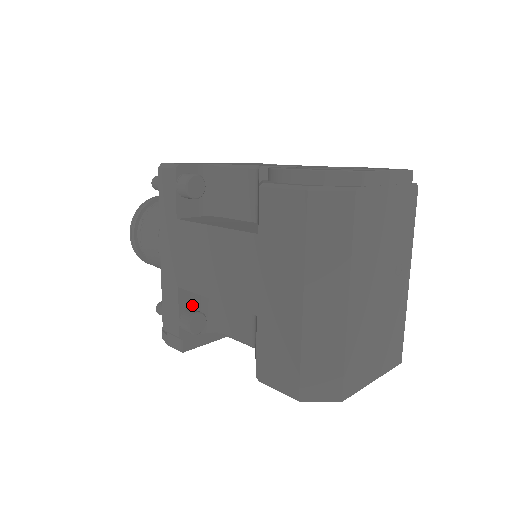
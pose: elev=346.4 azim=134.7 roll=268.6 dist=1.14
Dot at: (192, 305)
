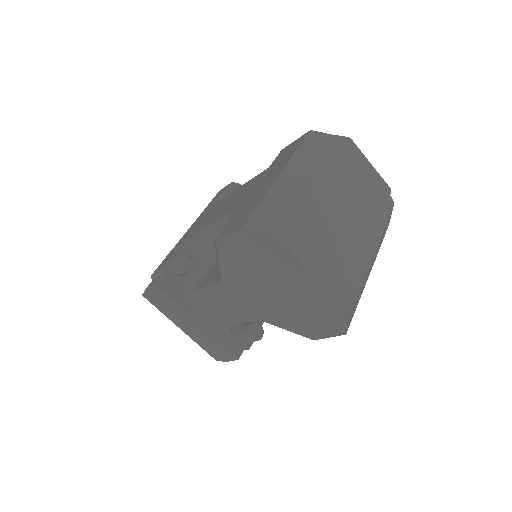
Dot at: occluded
